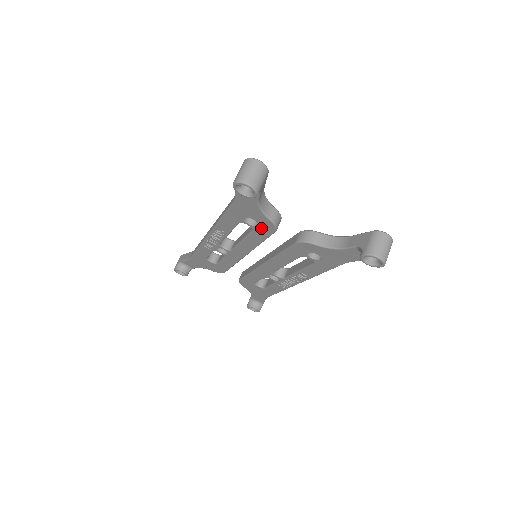
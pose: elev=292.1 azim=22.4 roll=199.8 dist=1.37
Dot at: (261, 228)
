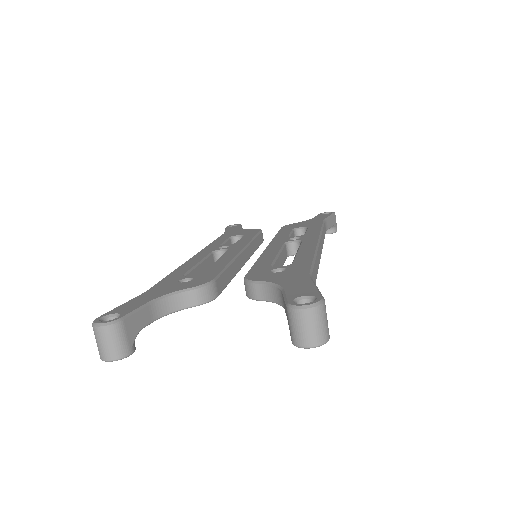
Dot at: occluded
